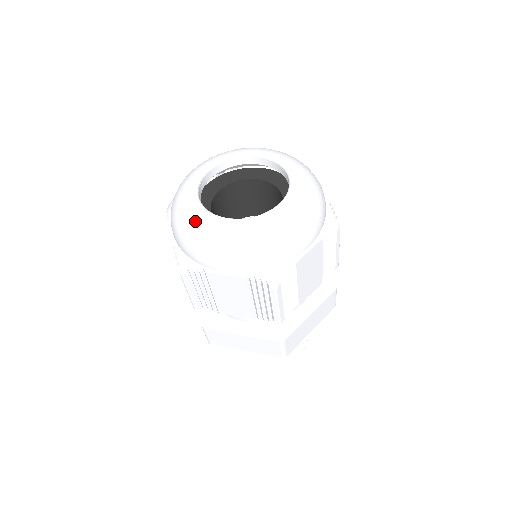
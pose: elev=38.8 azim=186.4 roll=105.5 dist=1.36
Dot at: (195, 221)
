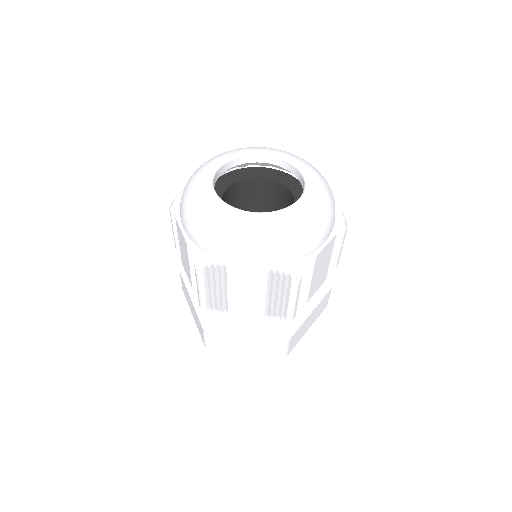
Dot at: (199, 175)
